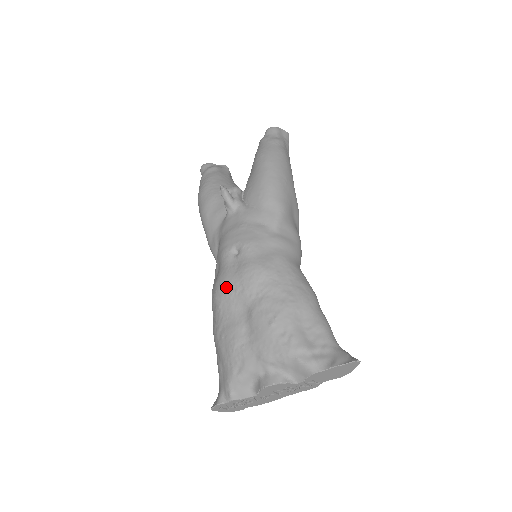
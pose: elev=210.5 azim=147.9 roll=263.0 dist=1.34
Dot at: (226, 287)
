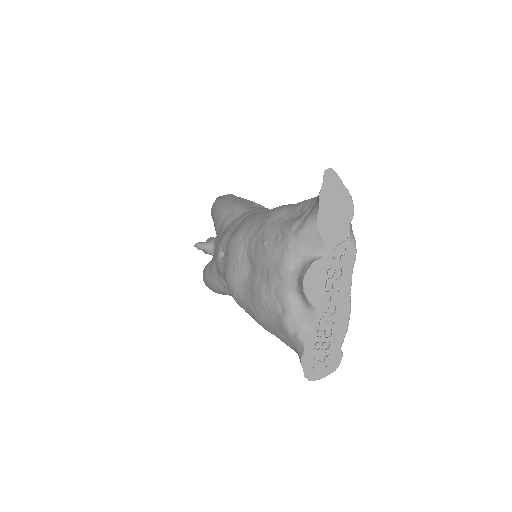
Dot at: (229, 276)
